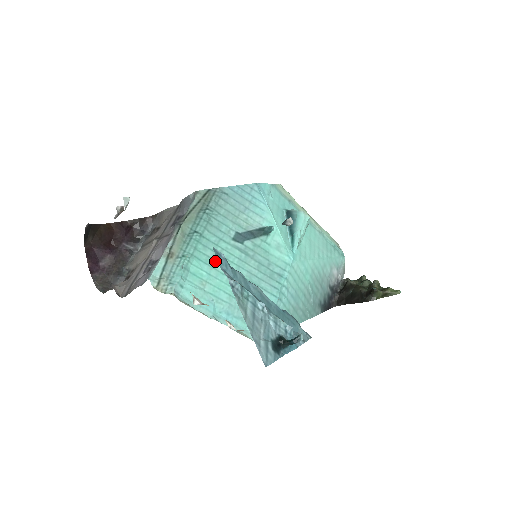
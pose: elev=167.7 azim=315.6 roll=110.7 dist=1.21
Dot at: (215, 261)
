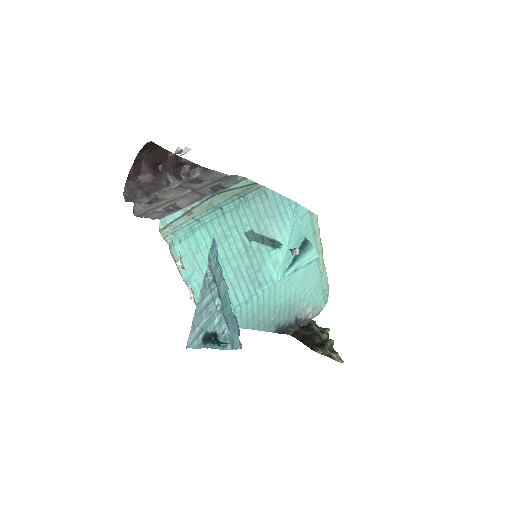
Dot at: (219, 240)
